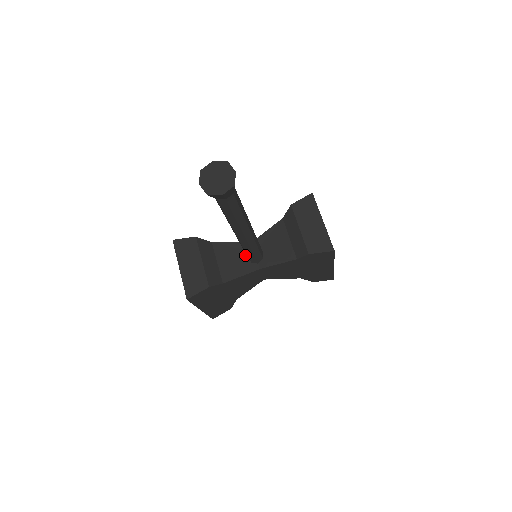
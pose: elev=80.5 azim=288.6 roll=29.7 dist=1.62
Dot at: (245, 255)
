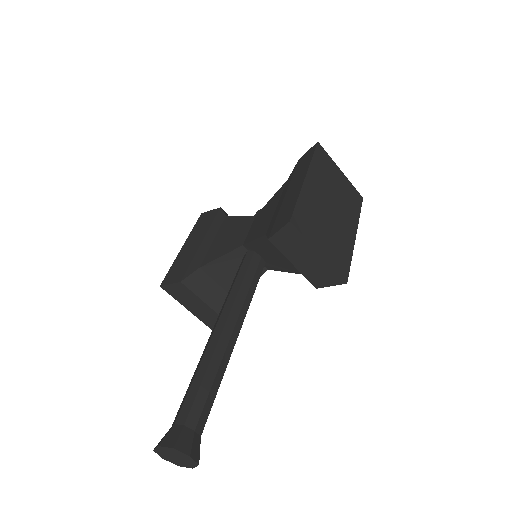
Dot at: occluded
